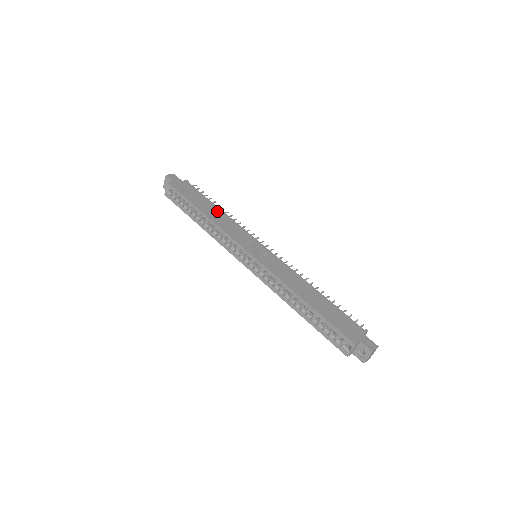
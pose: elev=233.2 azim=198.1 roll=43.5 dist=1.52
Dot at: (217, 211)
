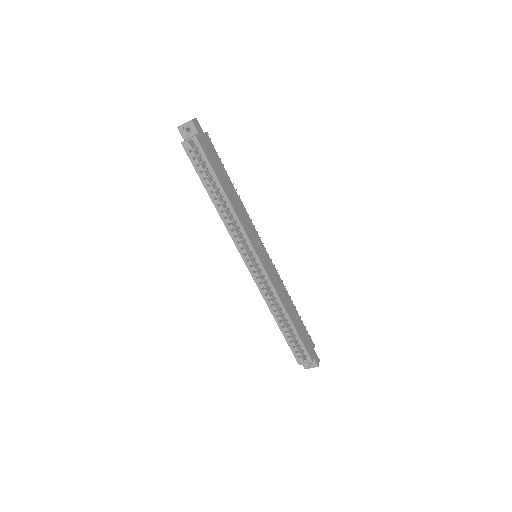
Dot at: (234, 192)
